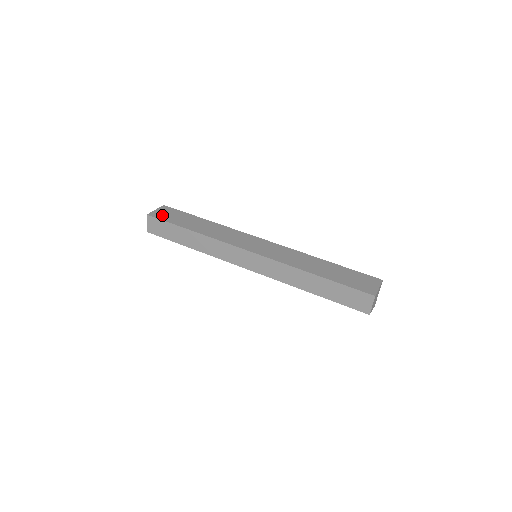
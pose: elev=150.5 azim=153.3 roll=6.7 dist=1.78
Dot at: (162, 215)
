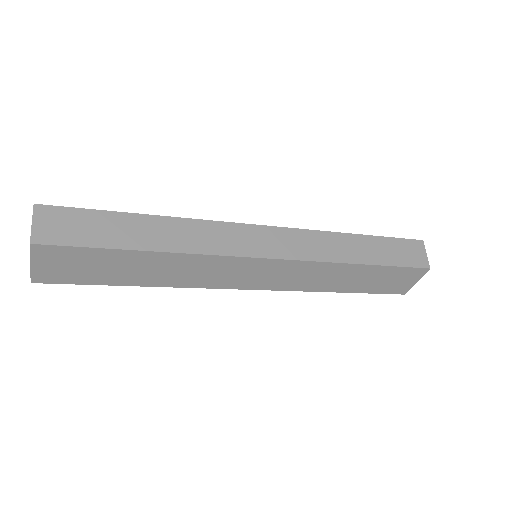
Dot at: occluded
